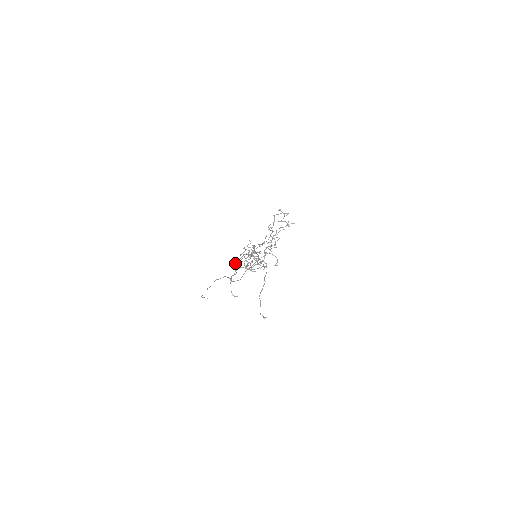
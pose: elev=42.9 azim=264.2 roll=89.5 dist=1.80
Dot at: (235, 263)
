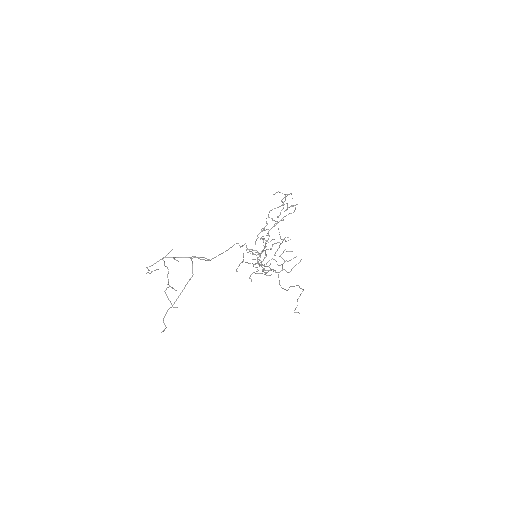
Dot at: occluded
